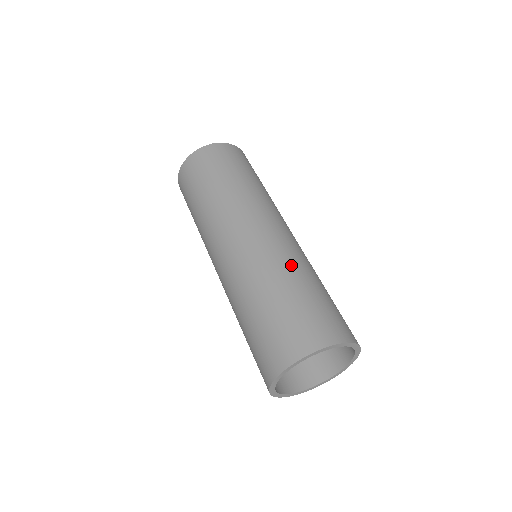
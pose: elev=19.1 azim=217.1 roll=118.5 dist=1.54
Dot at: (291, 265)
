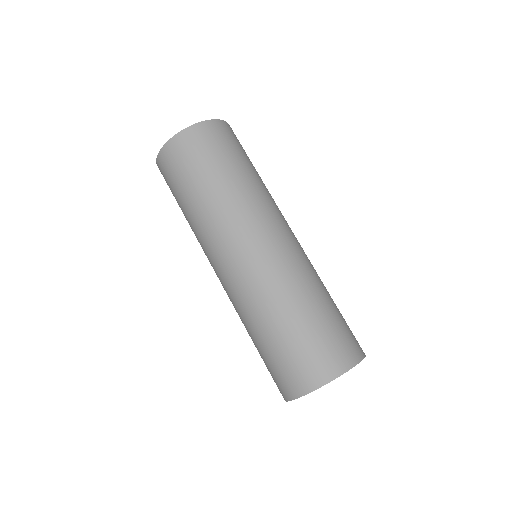
Dot at: (279, 297)
